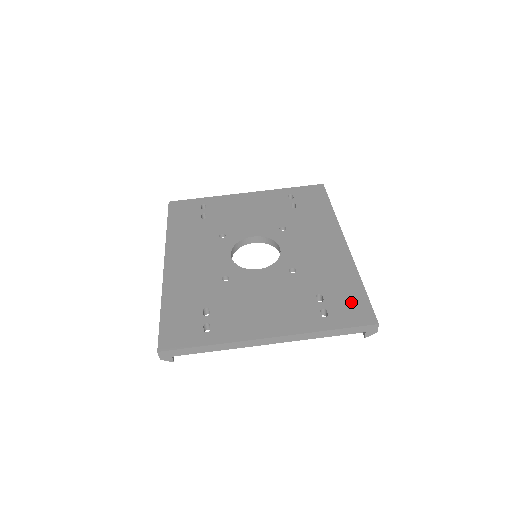
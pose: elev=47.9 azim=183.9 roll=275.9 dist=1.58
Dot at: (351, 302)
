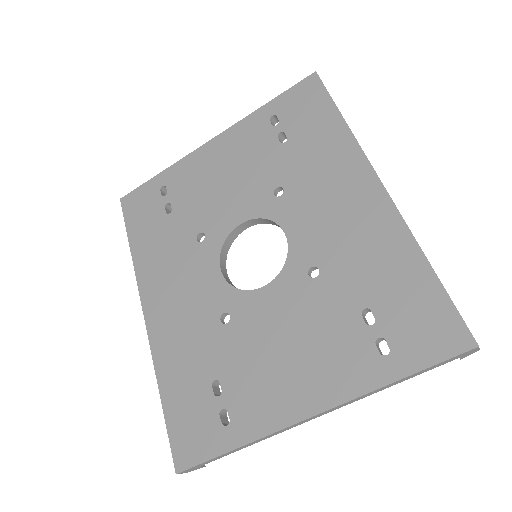
Dot at: (420, 312)
